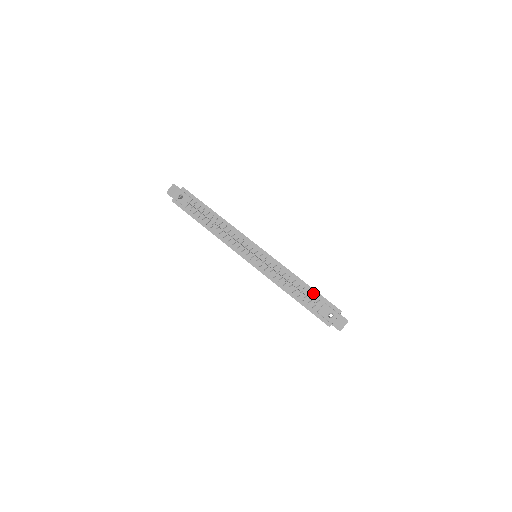
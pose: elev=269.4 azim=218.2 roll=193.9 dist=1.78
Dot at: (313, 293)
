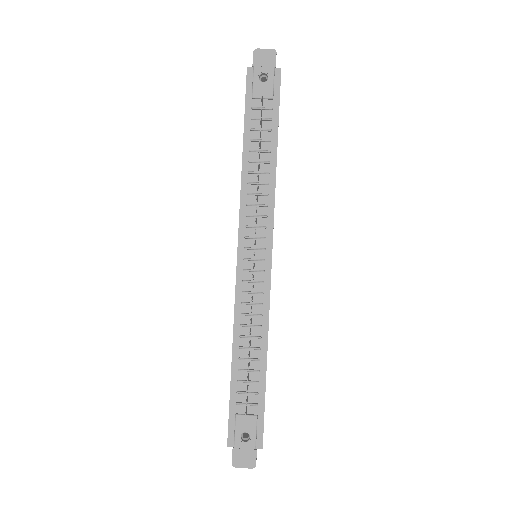
Dot at: (259, 388)
